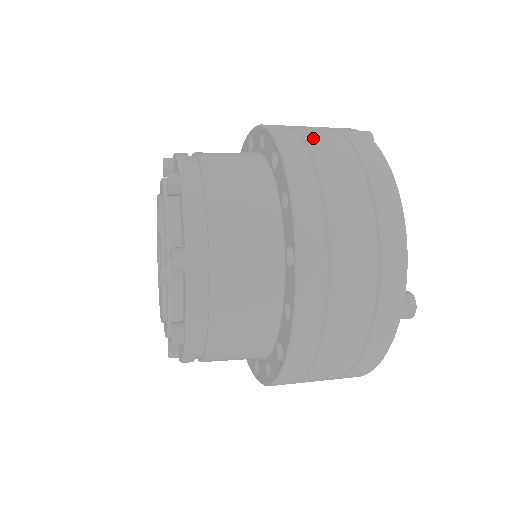
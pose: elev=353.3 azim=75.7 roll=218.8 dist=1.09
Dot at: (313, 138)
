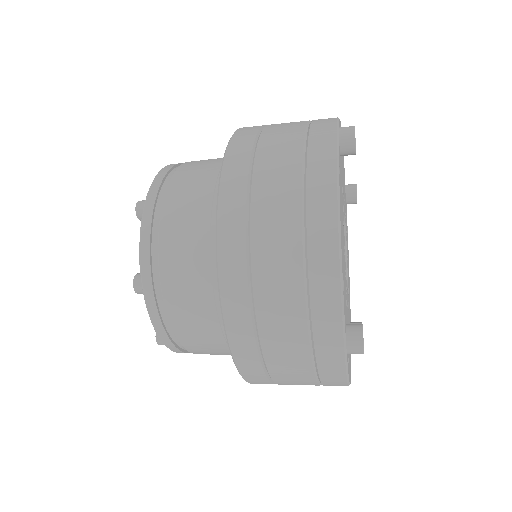
Dot at: occluded
